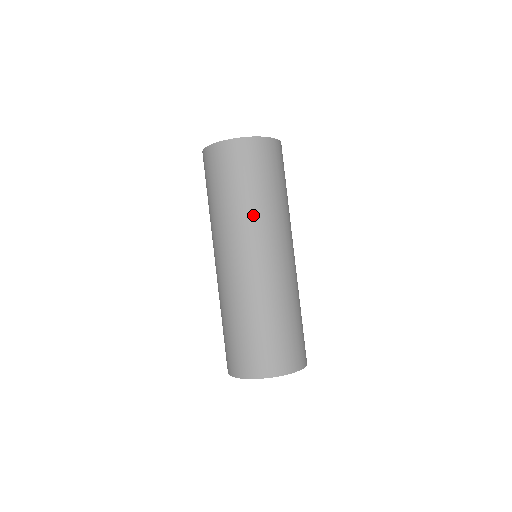
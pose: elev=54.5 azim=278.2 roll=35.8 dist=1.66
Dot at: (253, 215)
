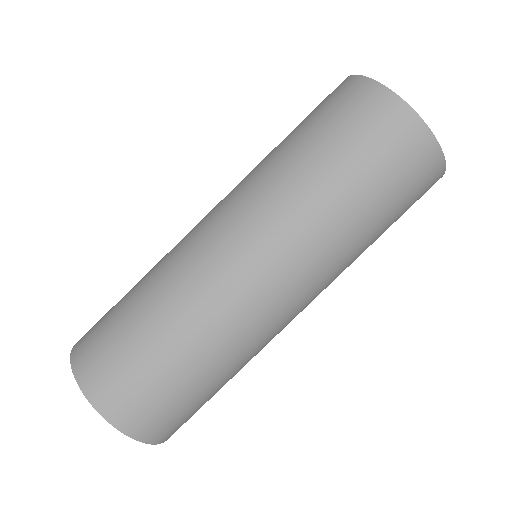
Dot at: (324, 227)
